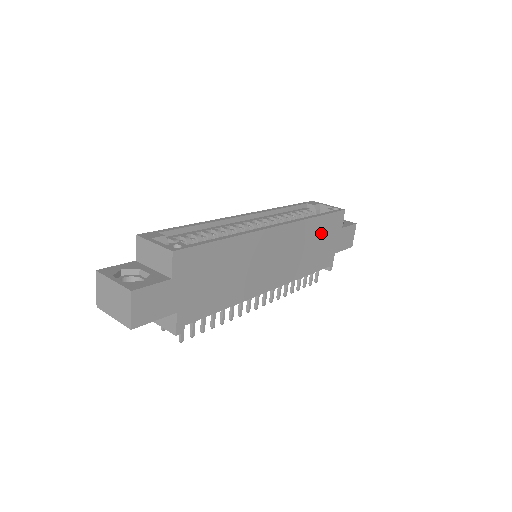
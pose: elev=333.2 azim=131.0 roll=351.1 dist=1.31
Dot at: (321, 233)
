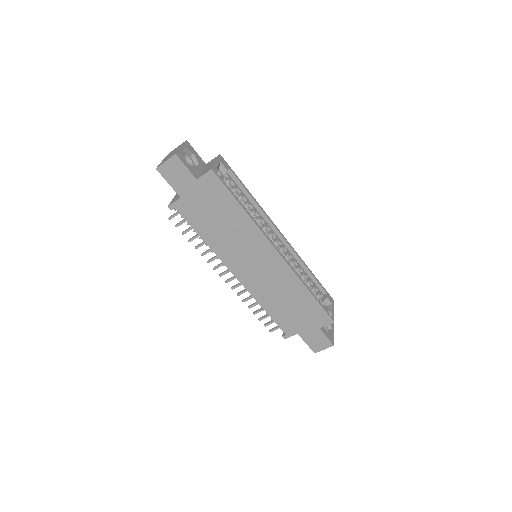
Dot at: (302, 305)
